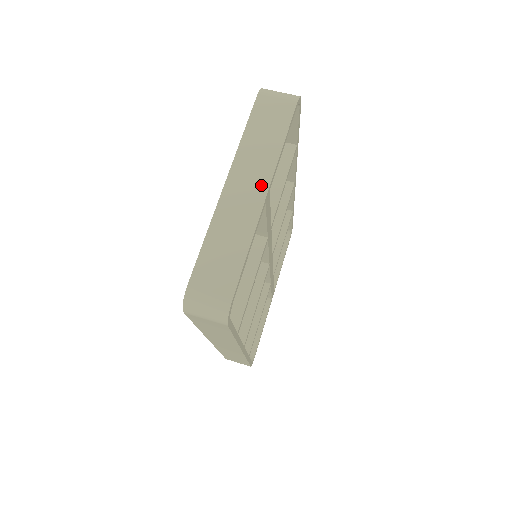
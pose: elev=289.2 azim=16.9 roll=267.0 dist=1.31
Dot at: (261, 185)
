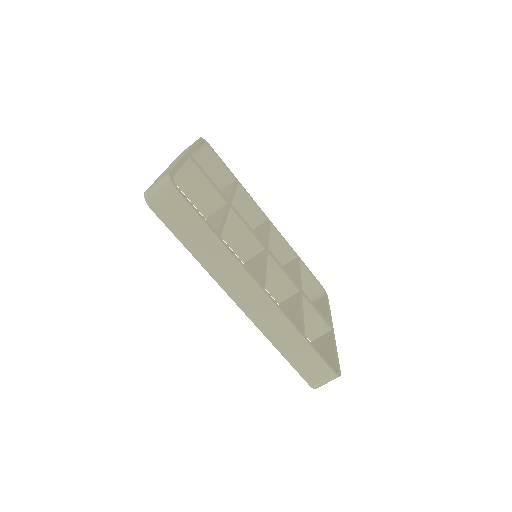
Dot at: occluded
